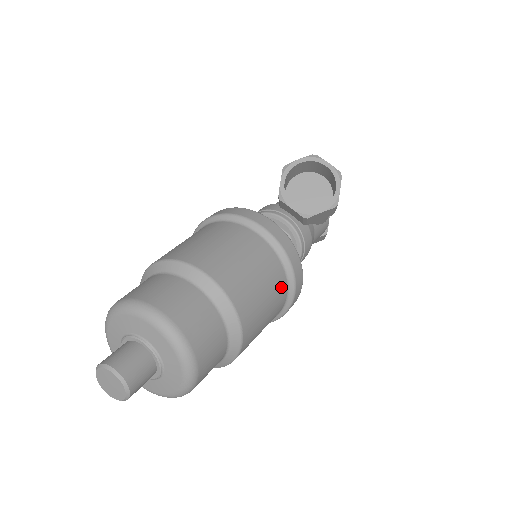
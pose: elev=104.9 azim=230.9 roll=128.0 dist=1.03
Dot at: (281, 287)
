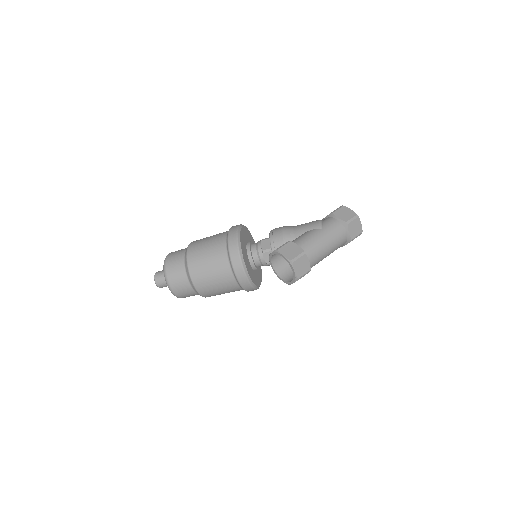
Dot at: (238, 290)
